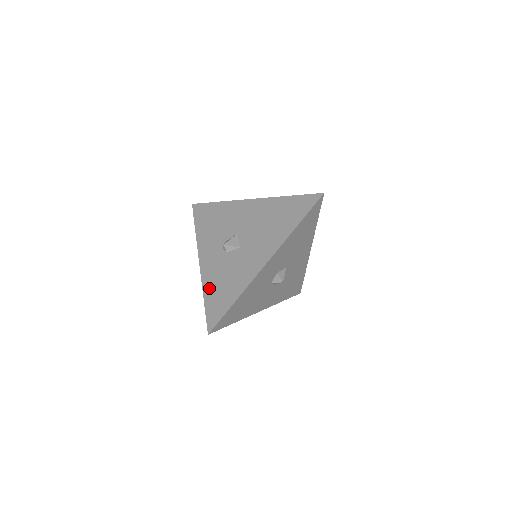
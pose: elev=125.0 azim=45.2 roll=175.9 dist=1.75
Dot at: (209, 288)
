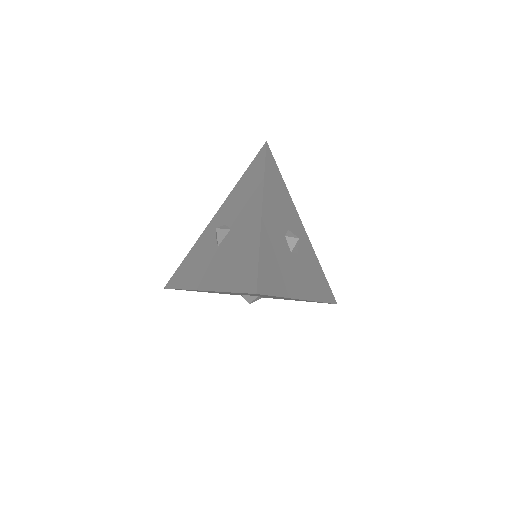
Dot at: (192, 252)
